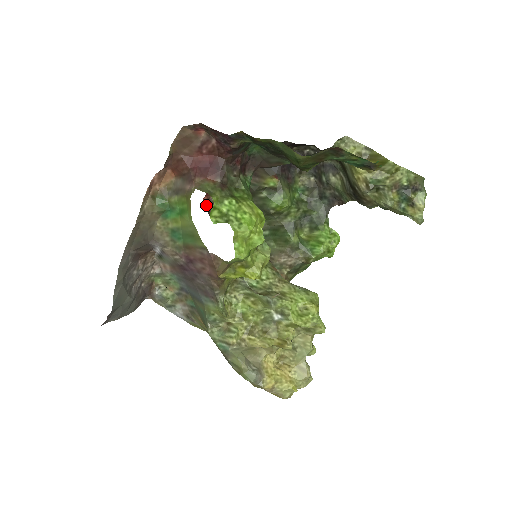
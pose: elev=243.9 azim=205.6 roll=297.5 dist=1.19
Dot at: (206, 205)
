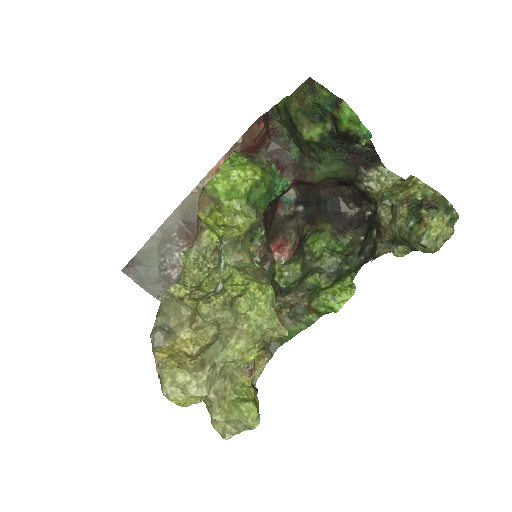
Dot at: occluded
